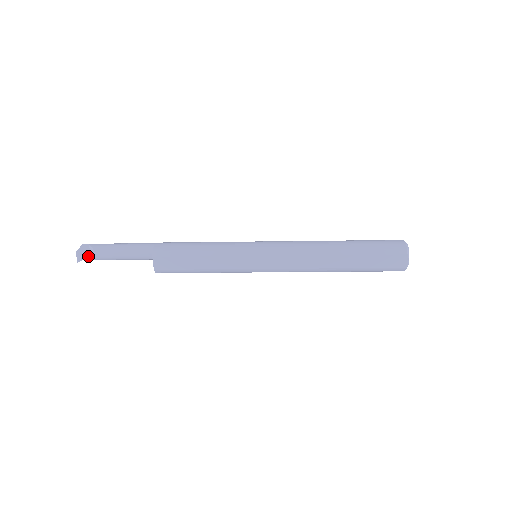
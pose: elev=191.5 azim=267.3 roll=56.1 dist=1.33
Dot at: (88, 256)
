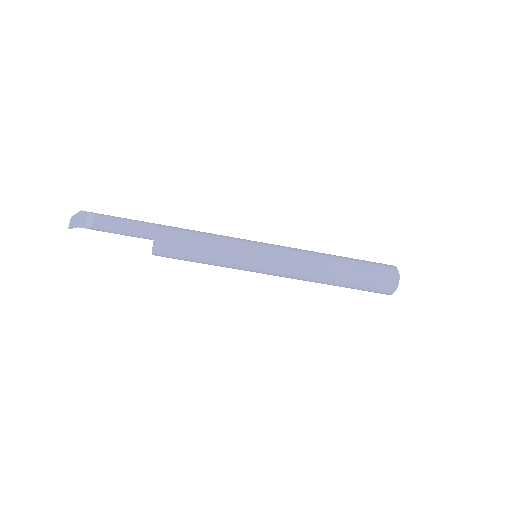
Dot at: (83, 224)
